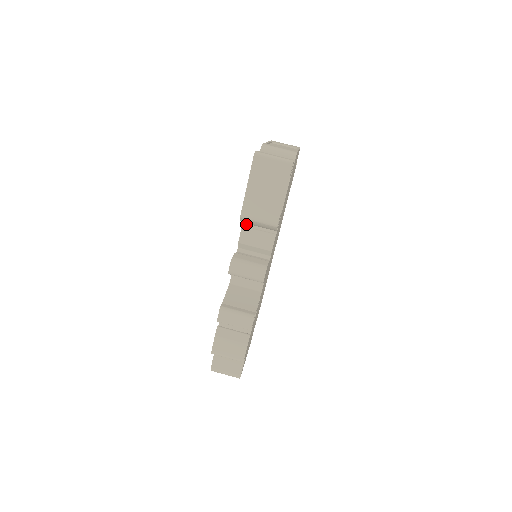
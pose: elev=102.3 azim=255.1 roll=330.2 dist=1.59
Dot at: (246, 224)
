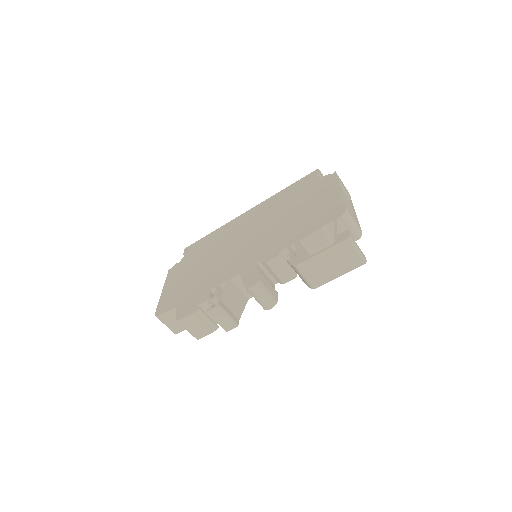
Dot at: (282, 253)
